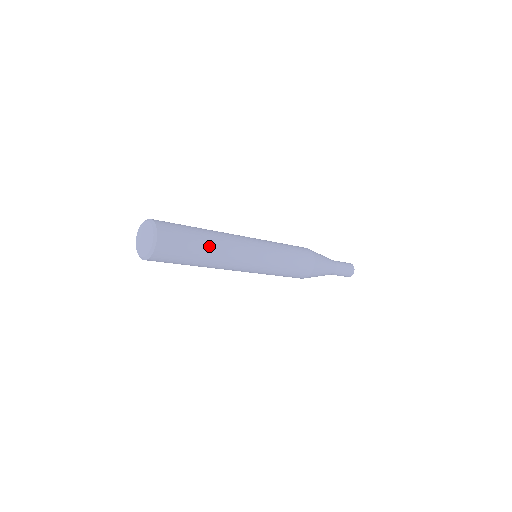
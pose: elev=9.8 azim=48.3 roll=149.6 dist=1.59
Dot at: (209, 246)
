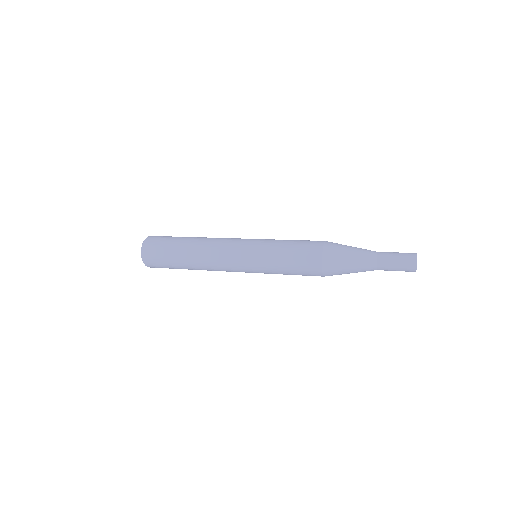
Dot at: (189, 268)
